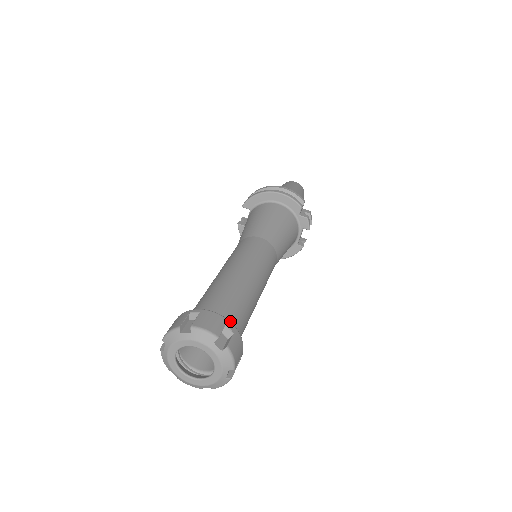
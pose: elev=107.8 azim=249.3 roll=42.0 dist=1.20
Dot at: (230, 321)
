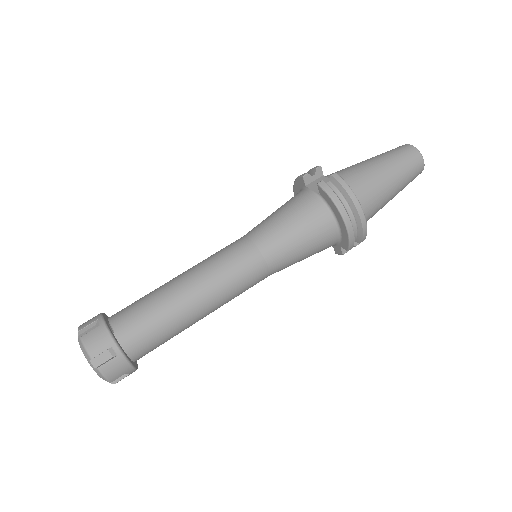
Dot at: (141, 356)
